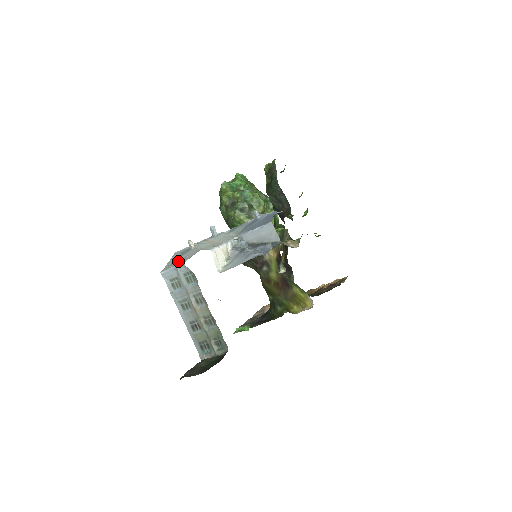
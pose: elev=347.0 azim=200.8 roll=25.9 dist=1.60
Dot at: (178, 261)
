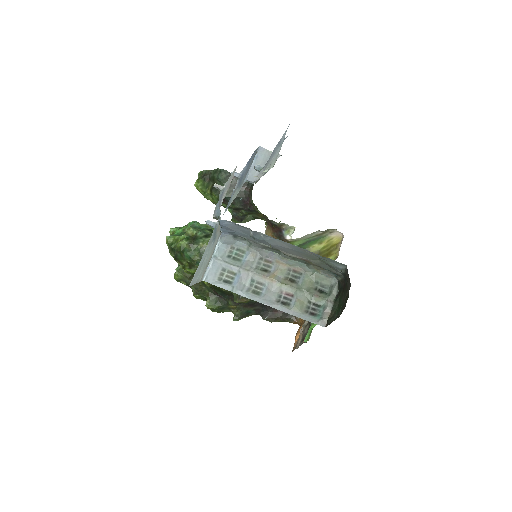
Dot at: (208, 259)
